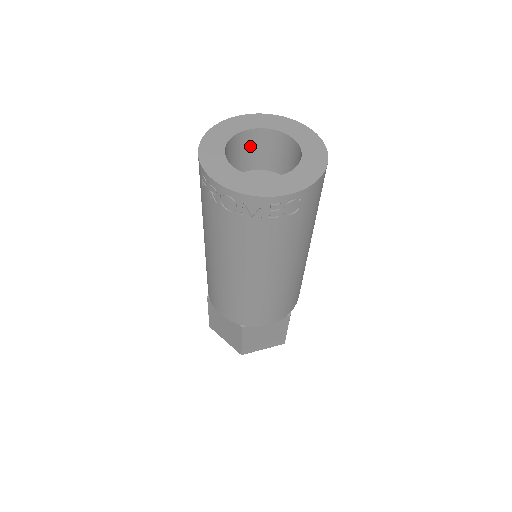
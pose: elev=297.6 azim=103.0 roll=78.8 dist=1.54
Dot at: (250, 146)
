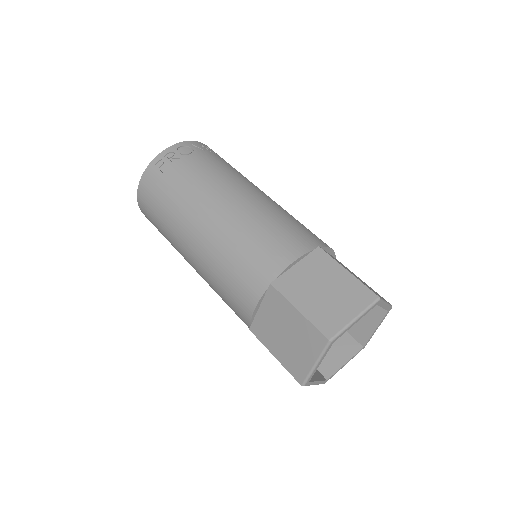
Dot at: occluded
